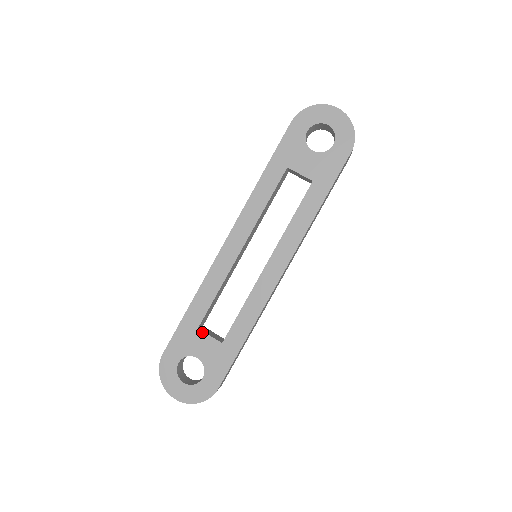
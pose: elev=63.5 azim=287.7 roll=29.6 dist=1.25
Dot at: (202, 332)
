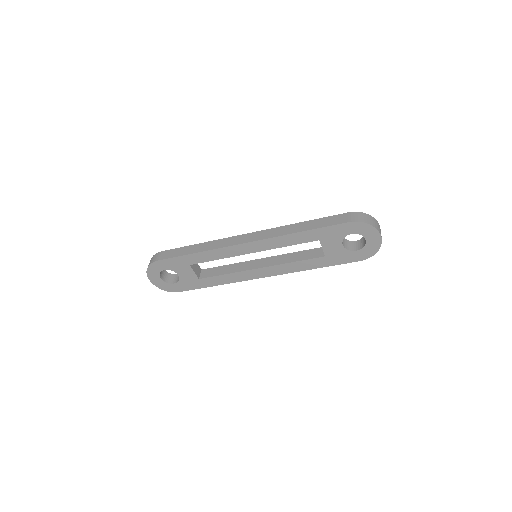
Dot at: (191, 268)
